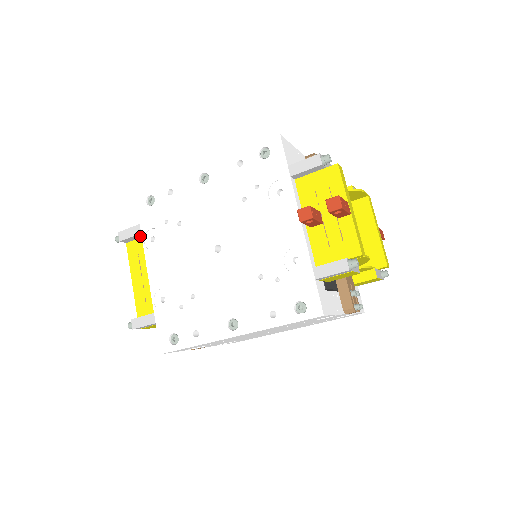
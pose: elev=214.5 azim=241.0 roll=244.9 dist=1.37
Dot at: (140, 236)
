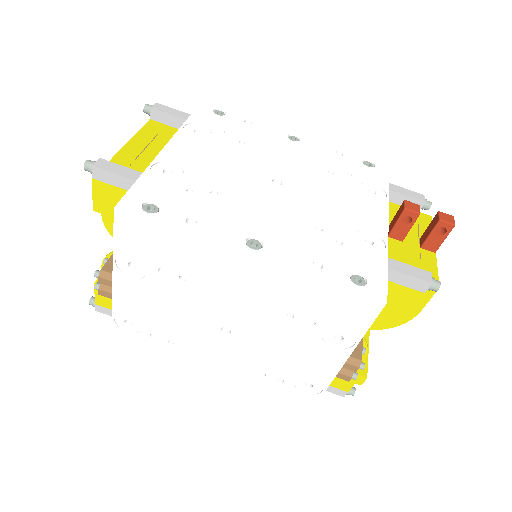
Dot at: (176, 125)
